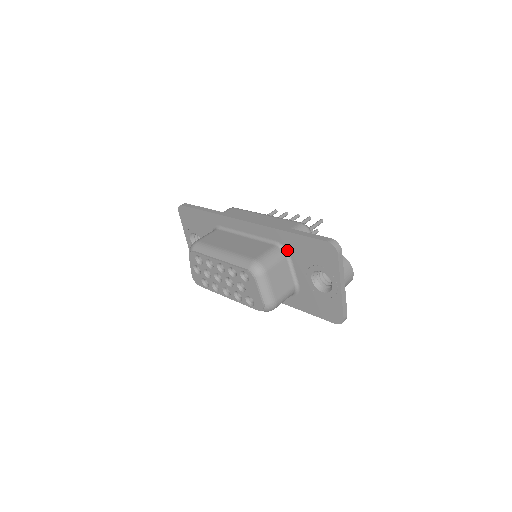
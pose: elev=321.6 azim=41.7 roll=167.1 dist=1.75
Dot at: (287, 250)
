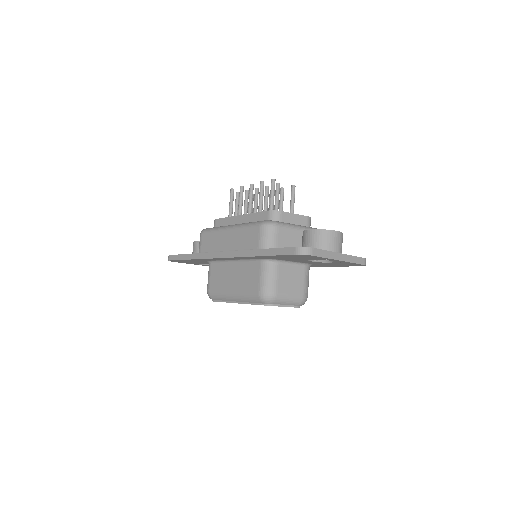
Dot at: (273, 259)
